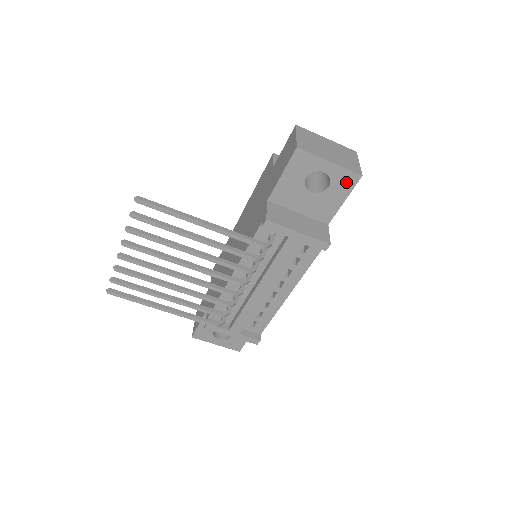
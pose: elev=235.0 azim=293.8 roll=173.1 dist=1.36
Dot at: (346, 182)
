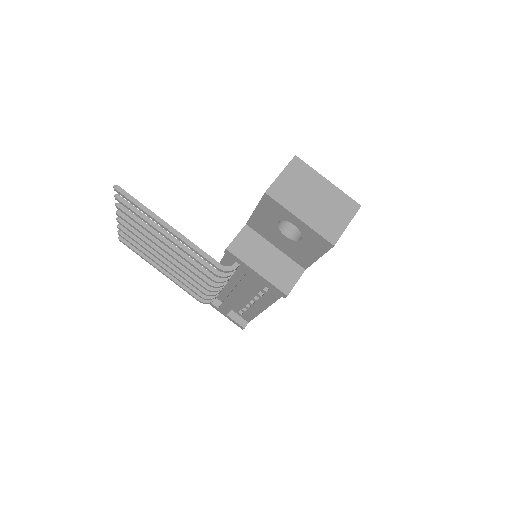
Dot at: (318, 243)
